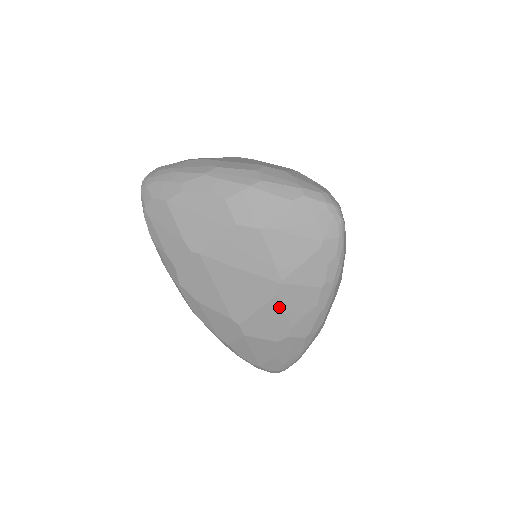
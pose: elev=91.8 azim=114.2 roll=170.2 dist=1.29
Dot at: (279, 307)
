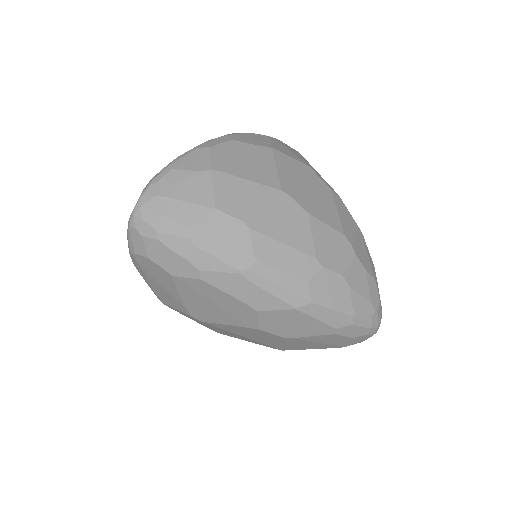
Dot at: occluded
